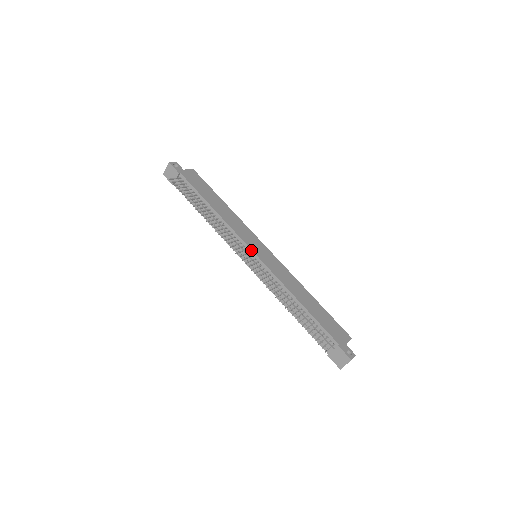
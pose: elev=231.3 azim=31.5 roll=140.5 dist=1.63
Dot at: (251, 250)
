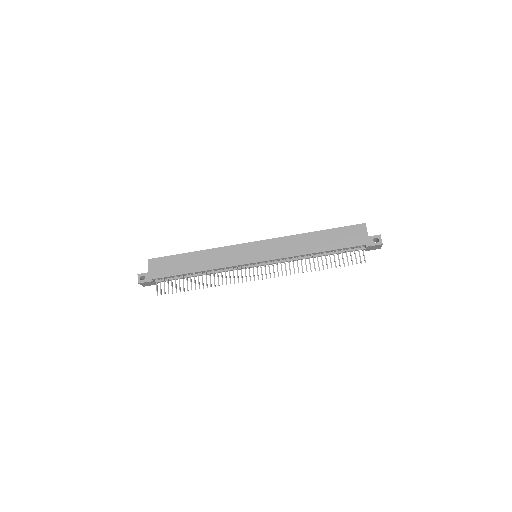
Dot at: (252, 264)
